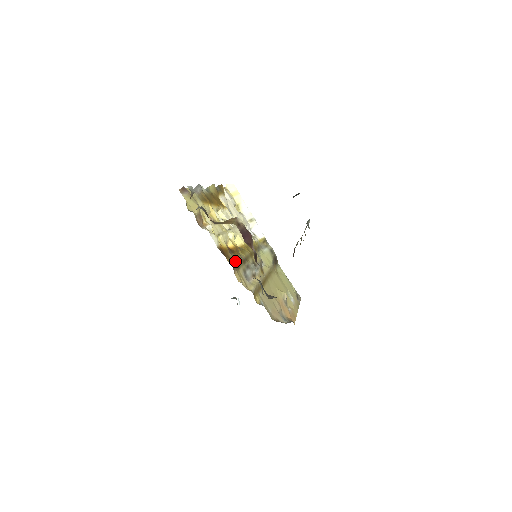
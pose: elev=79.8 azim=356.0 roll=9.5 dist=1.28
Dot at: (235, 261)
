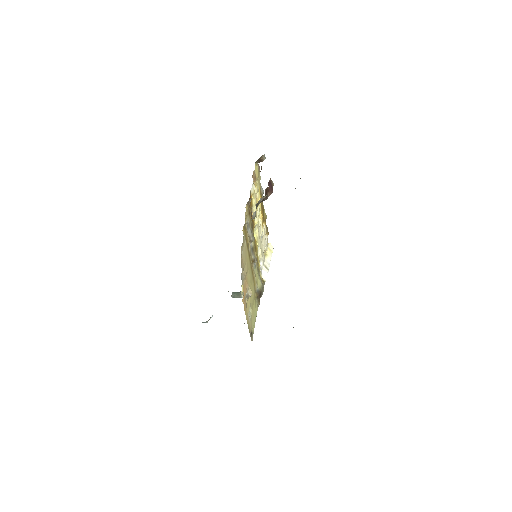
Dot at: (250, 212)
